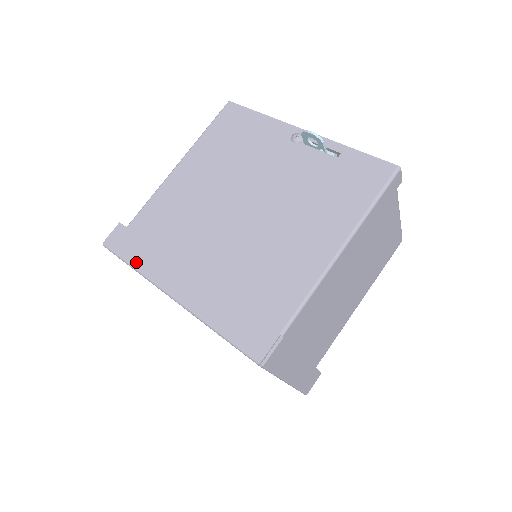
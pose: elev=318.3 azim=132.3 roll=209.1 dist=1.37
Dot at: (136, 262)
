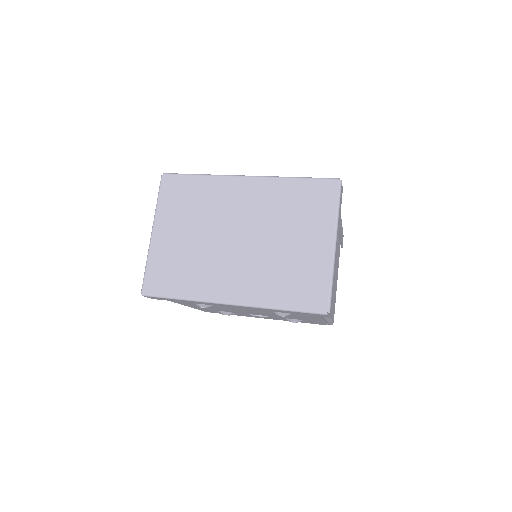
Dot at: occluded
